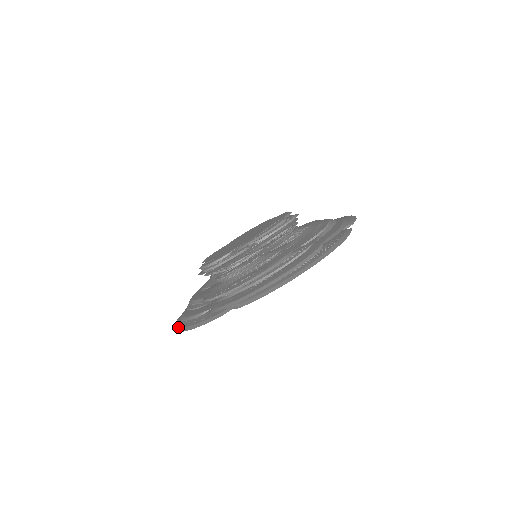
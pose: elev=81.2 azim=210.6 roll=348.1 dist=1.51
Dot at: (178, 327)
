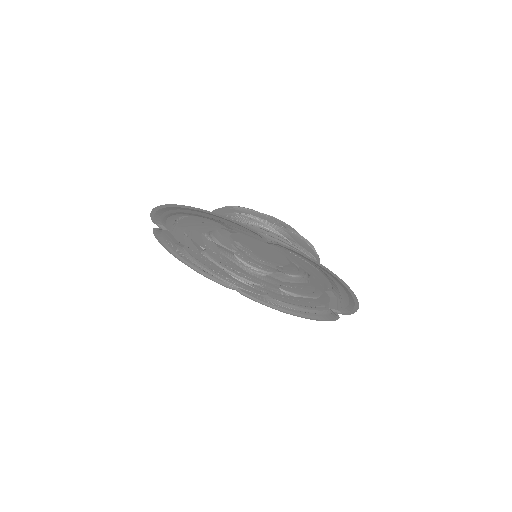
Dot at: occluded
